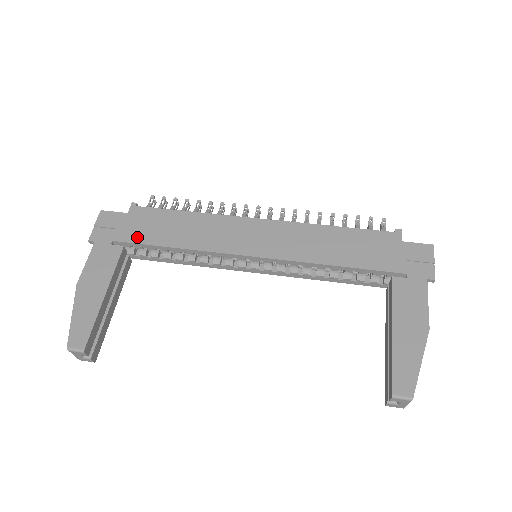
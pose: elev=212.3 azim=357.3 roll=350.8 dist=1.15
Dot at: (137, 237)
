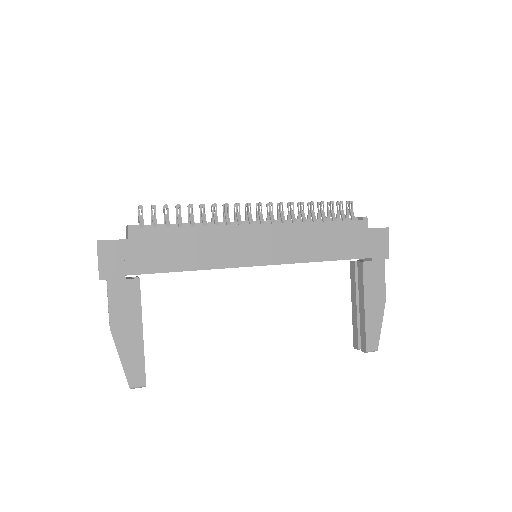
Dot at: (150, 266)
